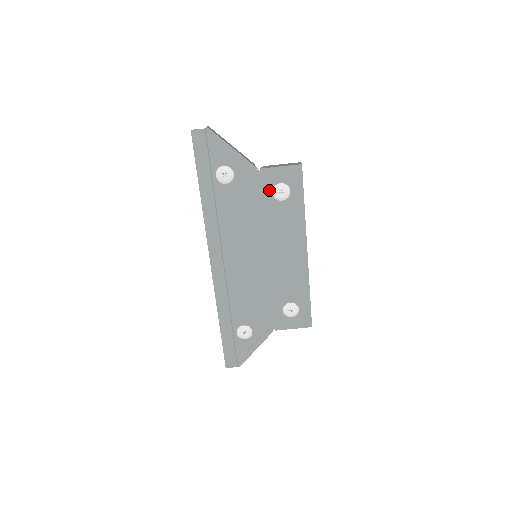
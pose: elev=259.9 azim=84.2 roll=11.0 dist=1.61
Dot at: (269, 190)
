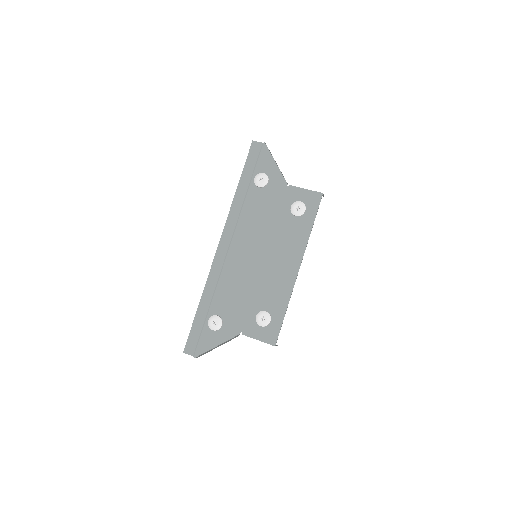
Dot at: (289, 204)
